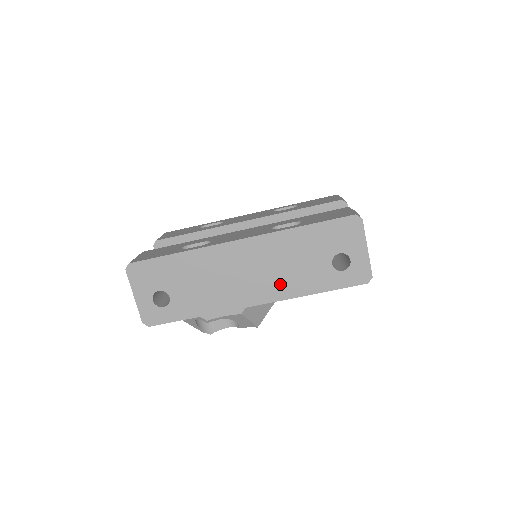
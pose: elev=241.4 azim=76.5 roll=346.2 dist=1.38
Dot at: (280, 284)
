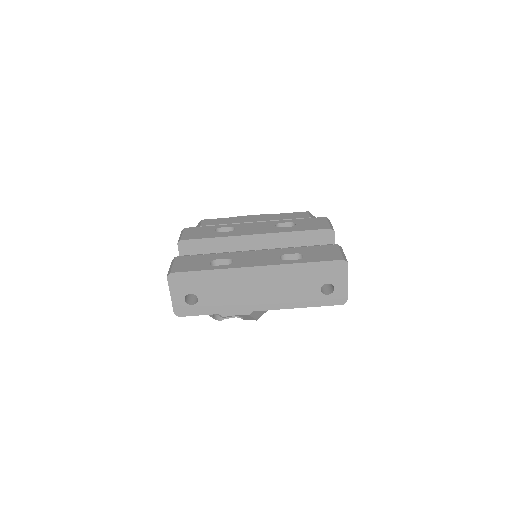
Dot at: (281, 299)
